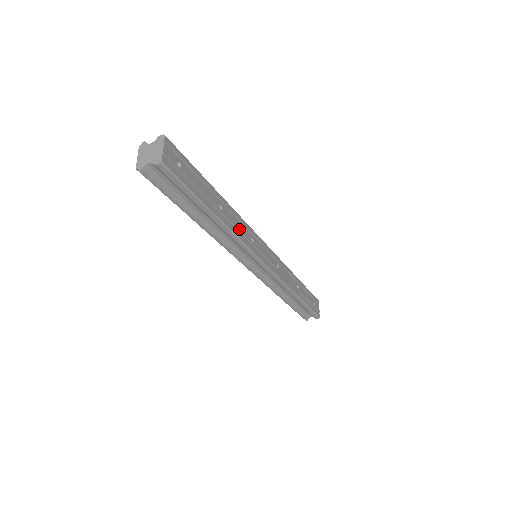
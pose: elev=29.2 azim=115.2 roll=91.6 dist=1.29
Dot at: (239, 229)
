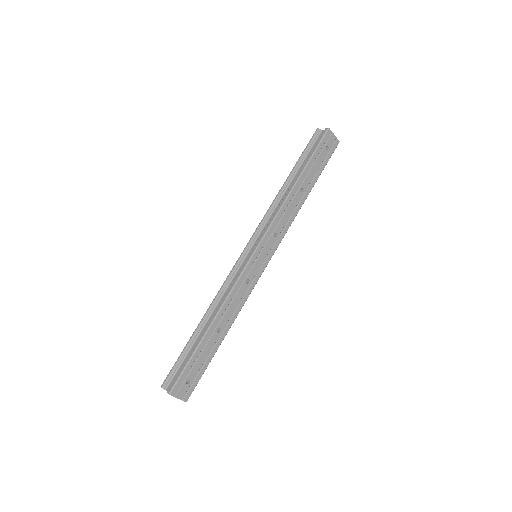
Dot at: (236, 304)
